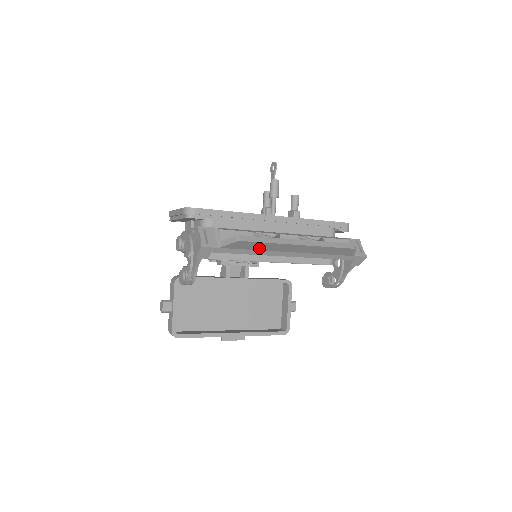
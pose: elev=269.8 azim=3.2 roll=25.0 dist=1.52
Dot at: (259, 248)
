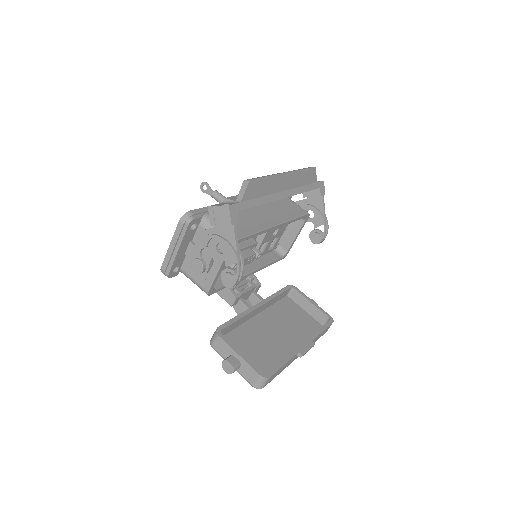
Dot at: (264, 191)
